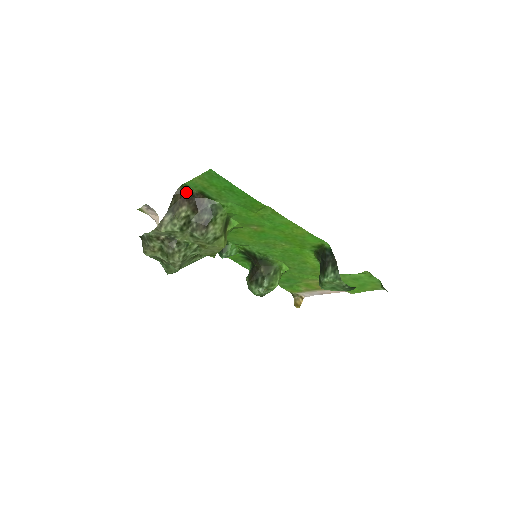
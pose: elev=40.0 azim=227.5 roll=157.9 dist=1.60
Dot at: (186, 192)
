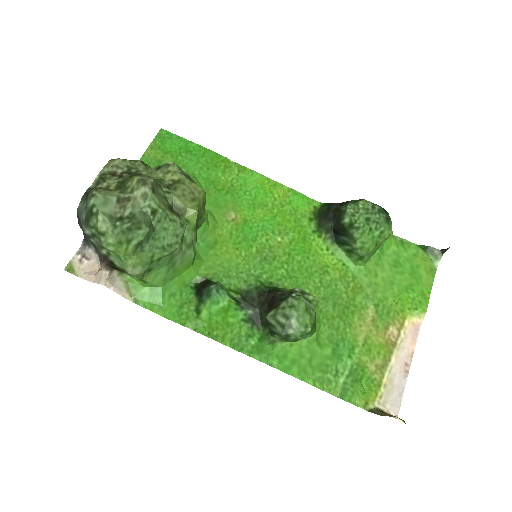
Dot at: occluded
